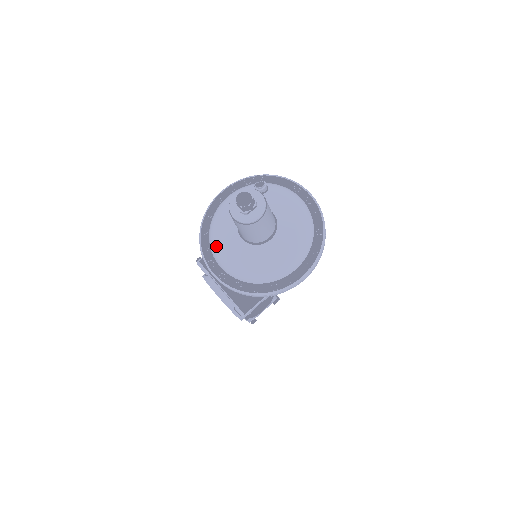
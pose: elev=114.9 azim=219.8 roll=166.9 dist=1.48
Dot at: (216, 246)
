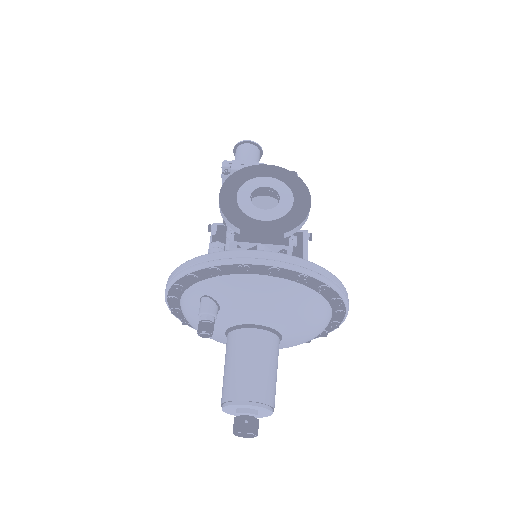
Dot at: occluded
